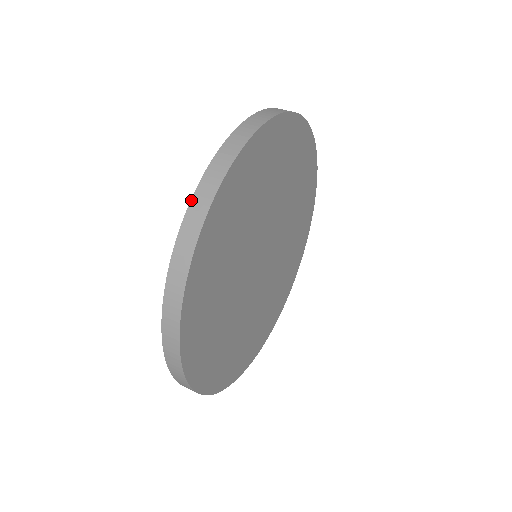
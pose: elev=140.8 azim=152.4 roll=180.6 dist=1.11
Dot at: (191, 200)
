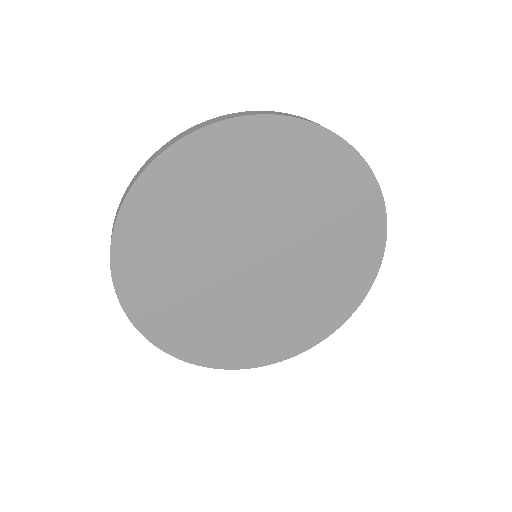
Dot at: (139, 170)
